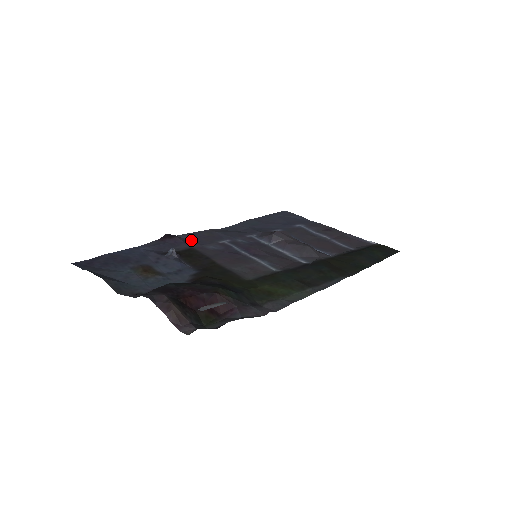
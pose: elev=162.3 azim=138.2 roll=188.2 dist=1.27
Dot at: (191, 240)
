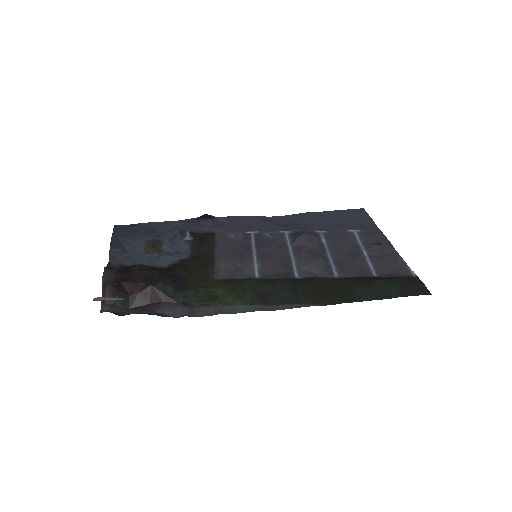
Dot at: (223, 224)
